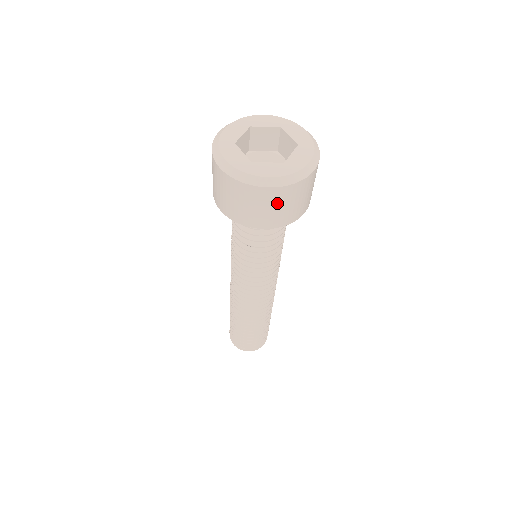
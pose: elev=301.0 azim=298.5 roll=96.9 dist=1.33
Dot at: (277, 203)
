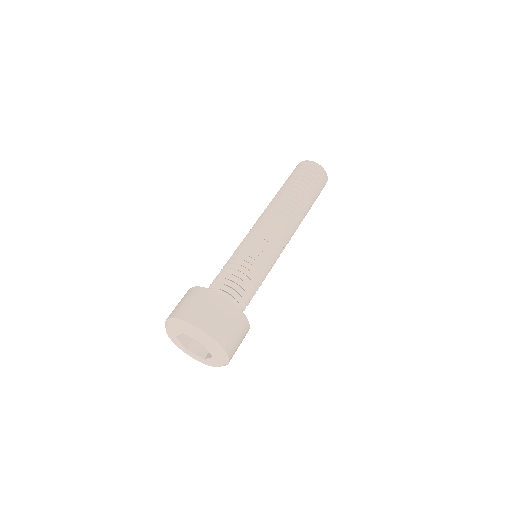
Dot at: occluded
